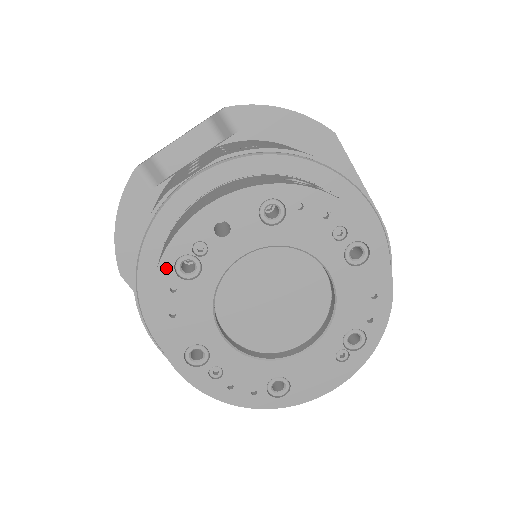
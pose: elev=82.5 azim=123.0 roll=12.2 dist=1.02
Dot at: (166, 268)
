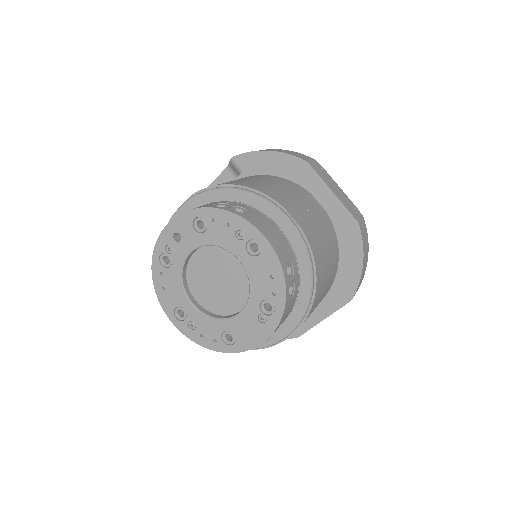
Dot at: (156, 261)
